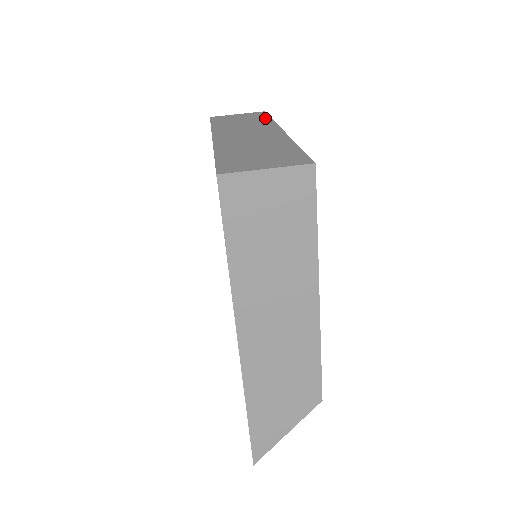
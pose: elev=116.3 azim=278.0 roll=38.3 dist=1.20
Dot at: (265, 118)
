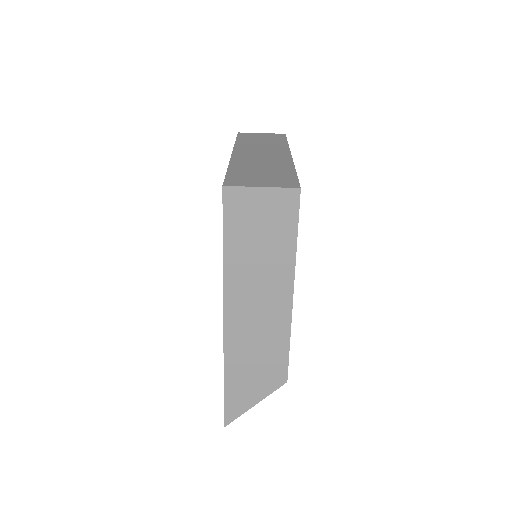
Dot at: (282, 141)
